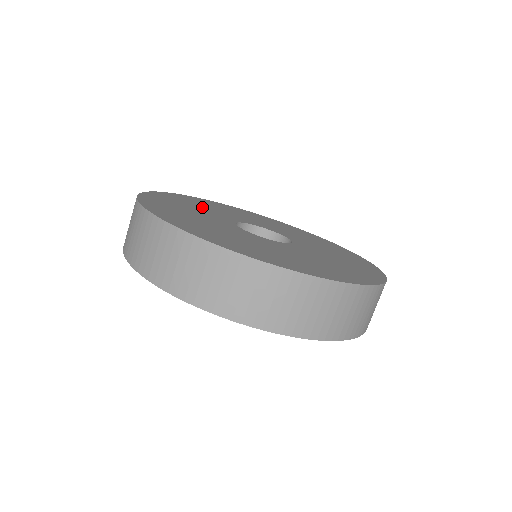
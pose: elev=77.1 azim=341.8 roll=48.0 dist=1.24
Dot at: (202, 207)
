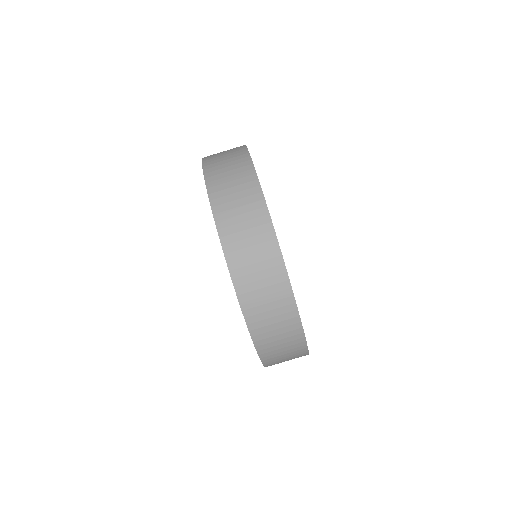
Dot at: occluded
